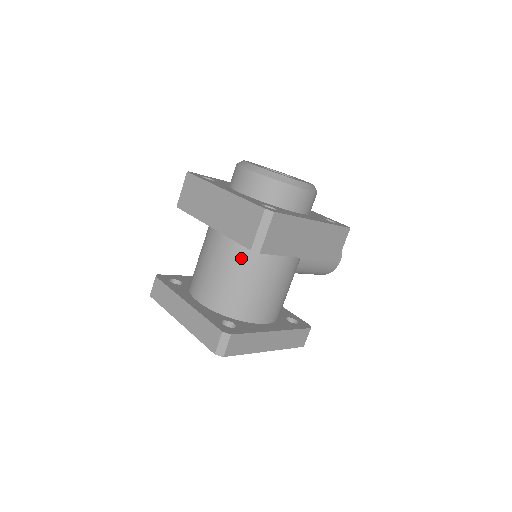
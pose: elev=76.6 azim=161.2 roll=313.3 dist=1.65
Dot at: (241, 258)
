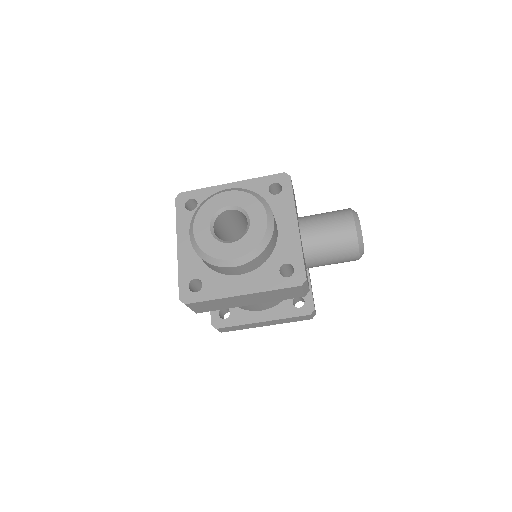
Dot at: occluded
